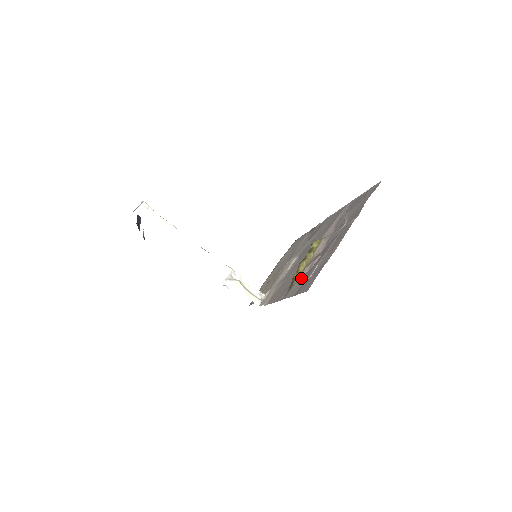
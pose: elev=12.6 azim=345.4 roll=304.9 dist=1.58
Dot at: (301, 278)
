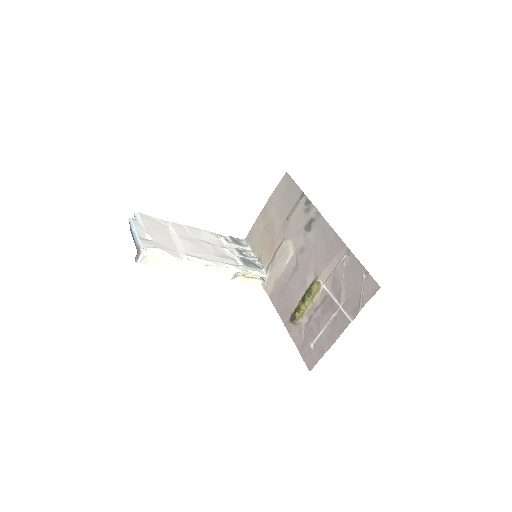
Dot at: (302, 328)
